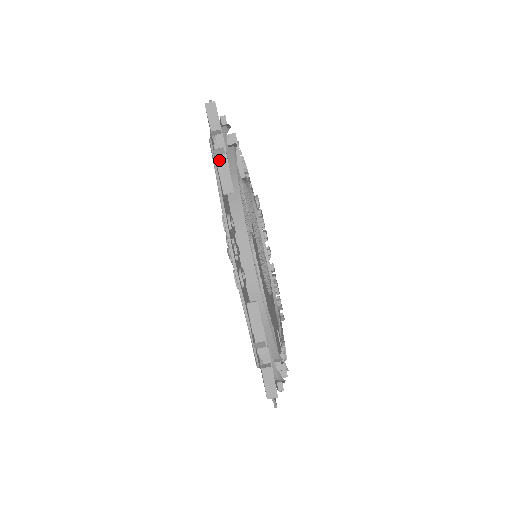
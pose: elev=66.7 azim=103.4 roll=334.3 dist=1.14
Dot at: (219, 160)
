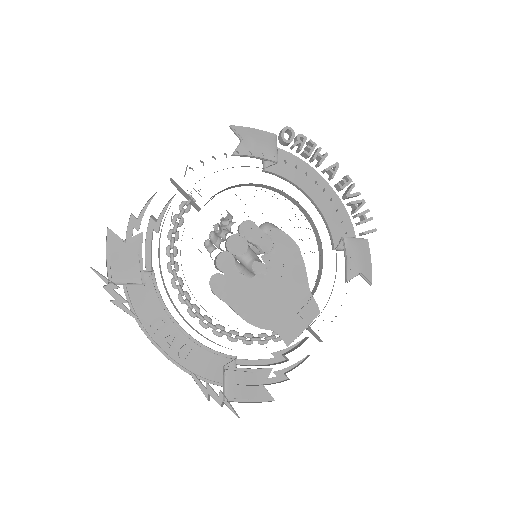
Dot at: (121, 297)
